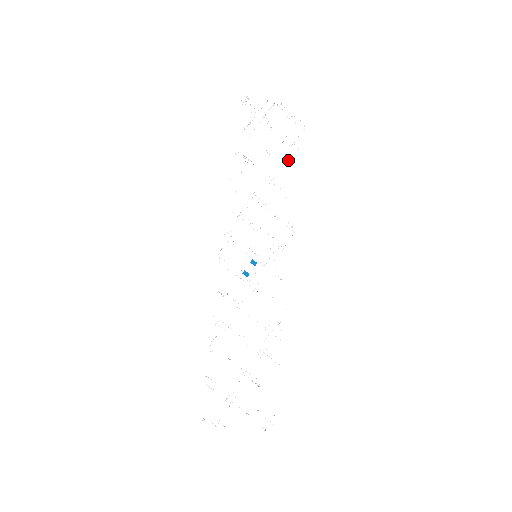
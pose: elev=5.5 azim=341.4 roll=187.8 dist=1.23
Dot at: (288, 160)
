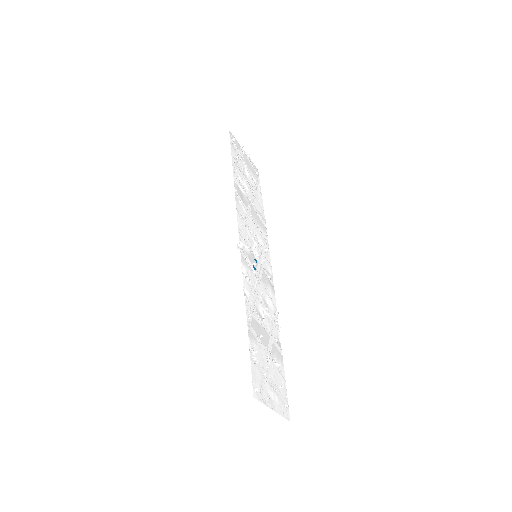
Dot at: (256, 193)
